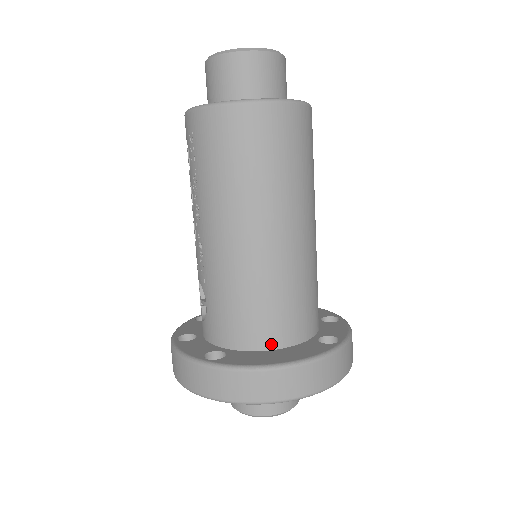
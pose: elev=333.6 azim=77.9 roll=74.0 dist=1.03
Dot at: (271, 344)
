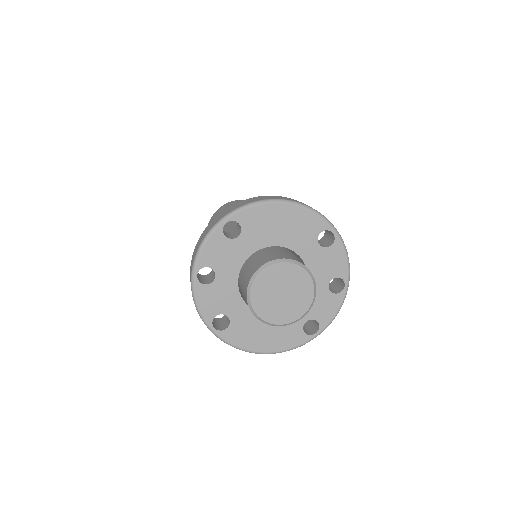
Dot at: occluded
